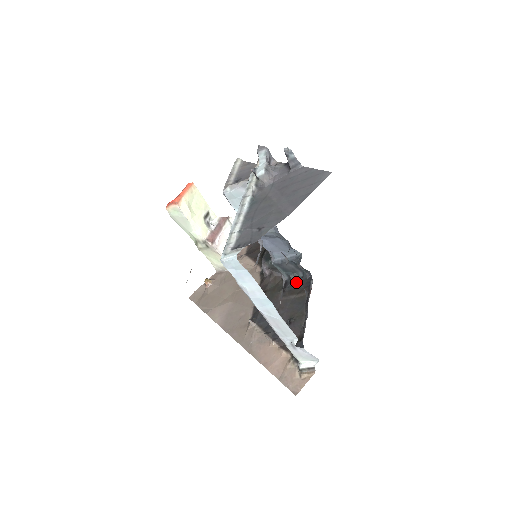
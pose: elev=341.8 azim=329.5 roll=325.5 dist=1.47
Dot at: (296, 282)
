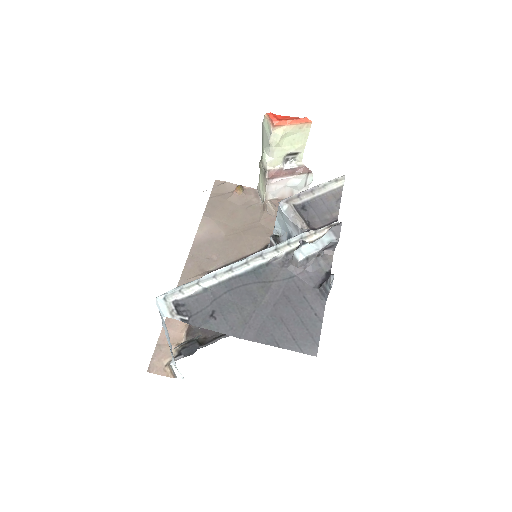
Dot at: occluded
